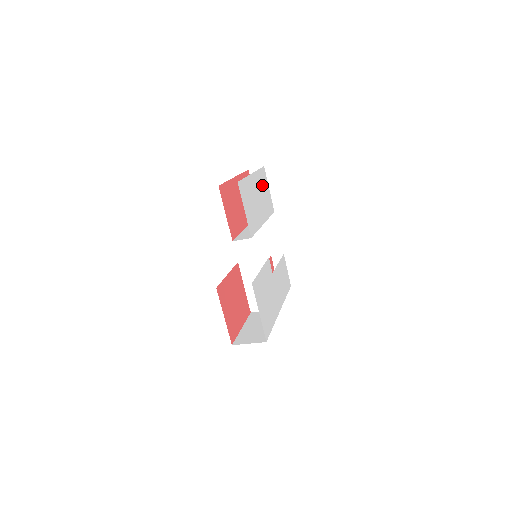
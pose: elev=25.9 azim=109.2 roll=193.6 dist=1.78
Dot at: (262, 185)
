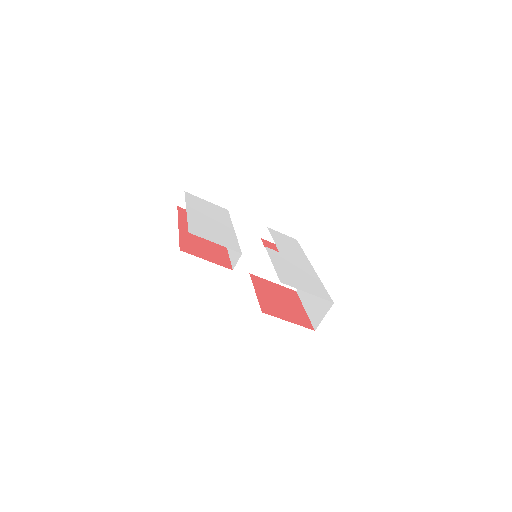
Dot at: (200, 206)
